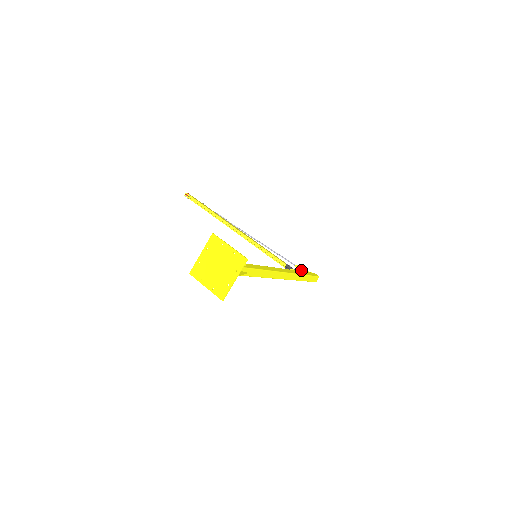
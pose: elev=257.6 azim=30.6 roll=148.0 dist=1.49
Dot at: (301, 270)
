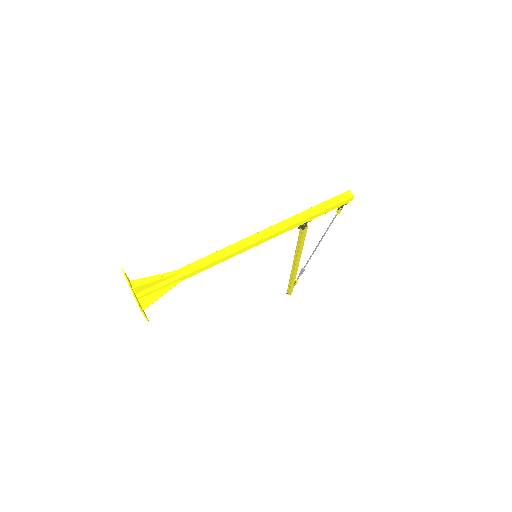
Dot at: (339, 210)
